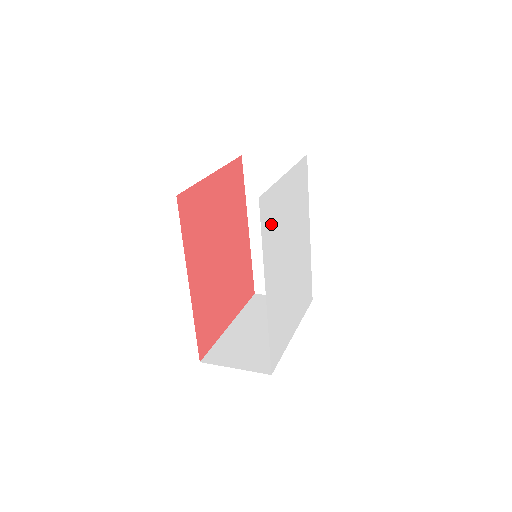
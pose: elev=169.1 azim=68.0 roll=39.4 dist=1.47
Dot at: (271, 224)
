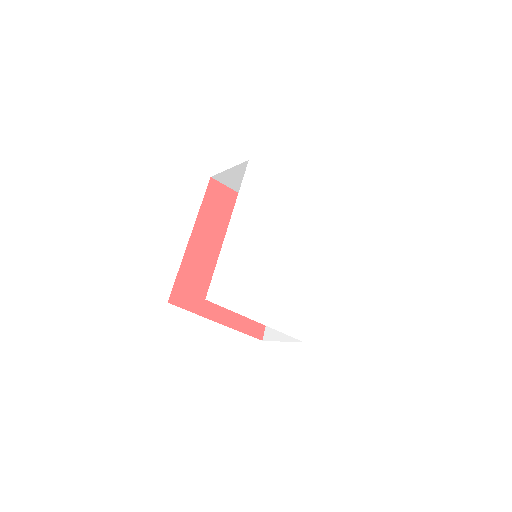
Dot at: (258, 193)
